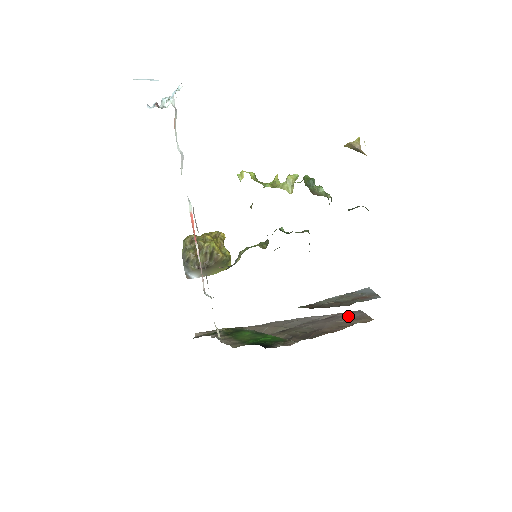
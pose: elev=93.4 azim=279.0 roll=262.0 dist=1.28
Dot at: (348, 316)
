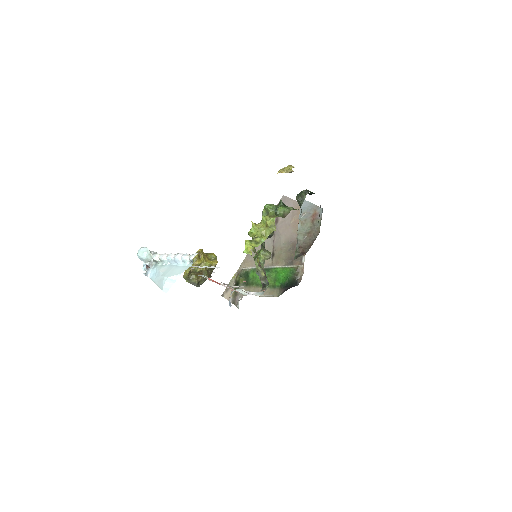
Dot at: occluded
